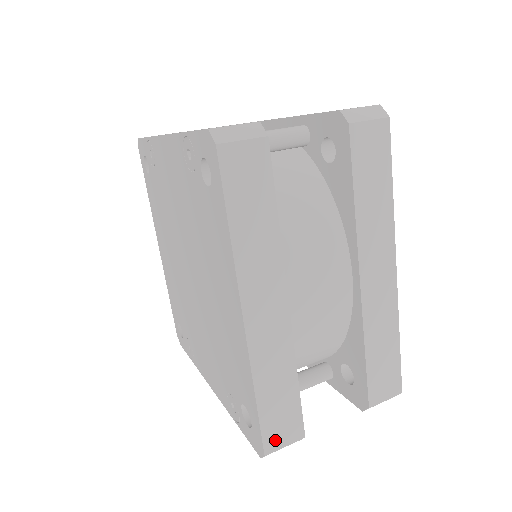
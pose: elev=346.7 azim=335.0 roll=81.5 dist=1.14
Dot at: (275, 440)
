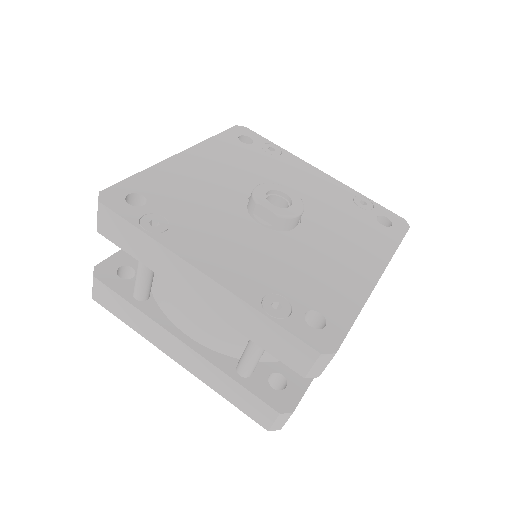
Dot at: occluded
